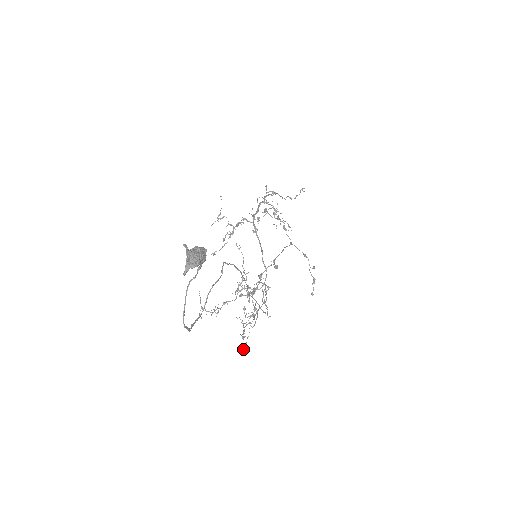
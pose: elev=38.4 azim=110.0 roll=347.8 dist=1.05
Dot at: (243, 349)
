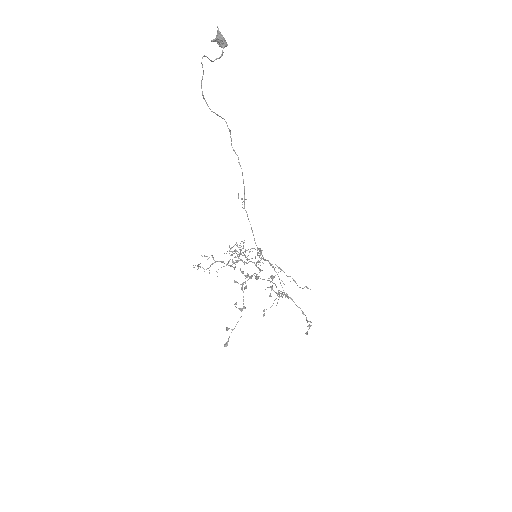
Dot at: (224, 345)
